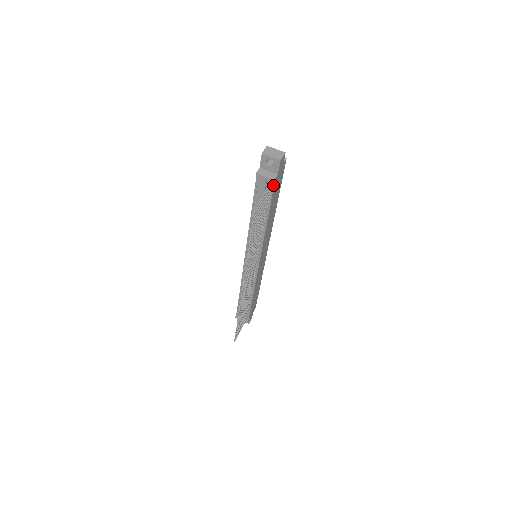
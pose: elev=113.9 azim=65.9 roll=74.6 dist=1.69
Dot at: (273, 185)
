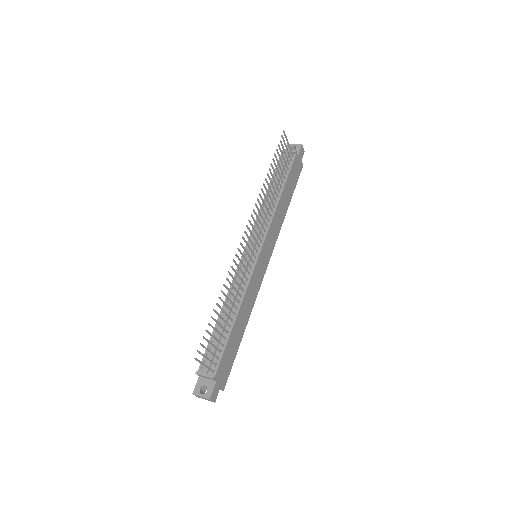
Dot at: (294, 158)
